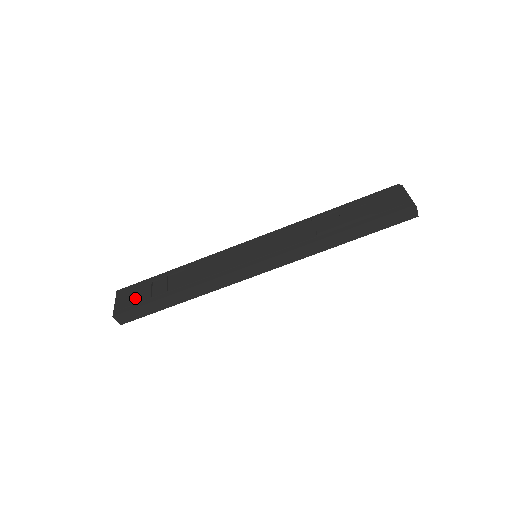
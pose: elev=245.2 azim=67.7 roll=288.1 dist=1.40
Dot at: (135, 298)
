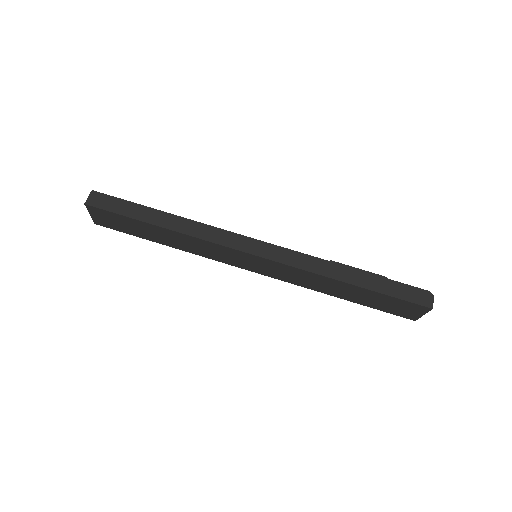
Dot at: occluded
